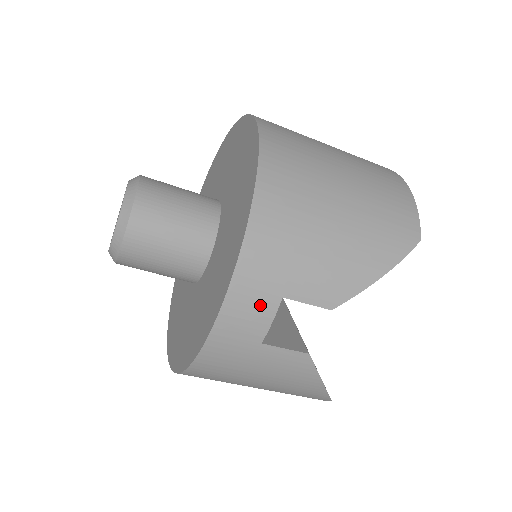
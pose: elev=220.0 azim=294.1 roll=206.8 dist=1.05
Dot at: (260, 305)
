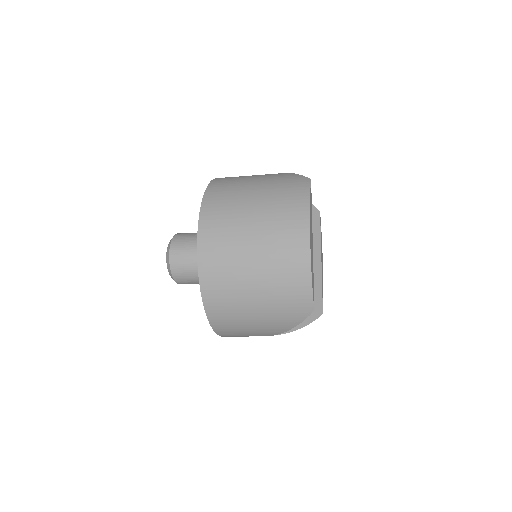
Dot at: (238, 336)
